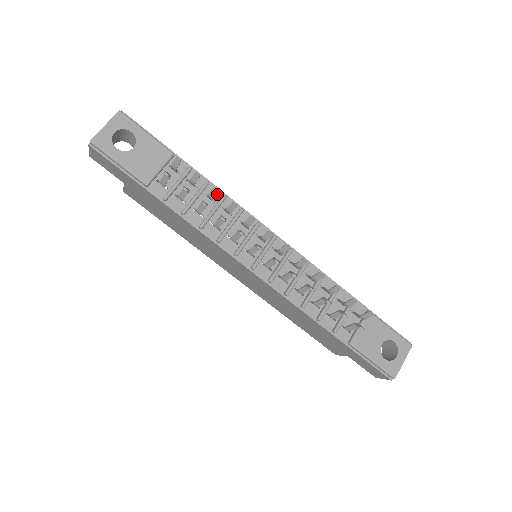
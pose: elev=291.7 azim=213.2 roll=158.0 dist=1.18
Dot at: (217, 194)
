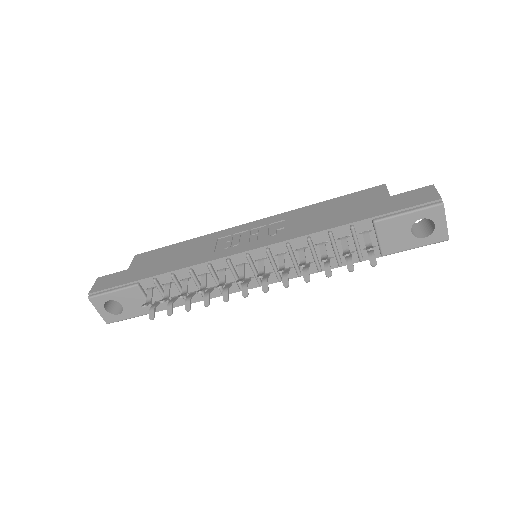
Dot at: (185, 273)
